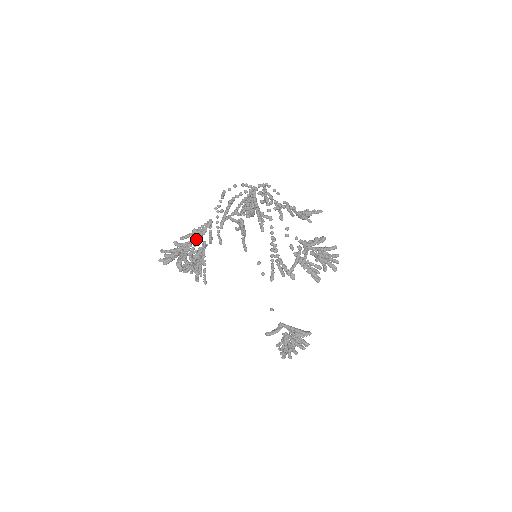
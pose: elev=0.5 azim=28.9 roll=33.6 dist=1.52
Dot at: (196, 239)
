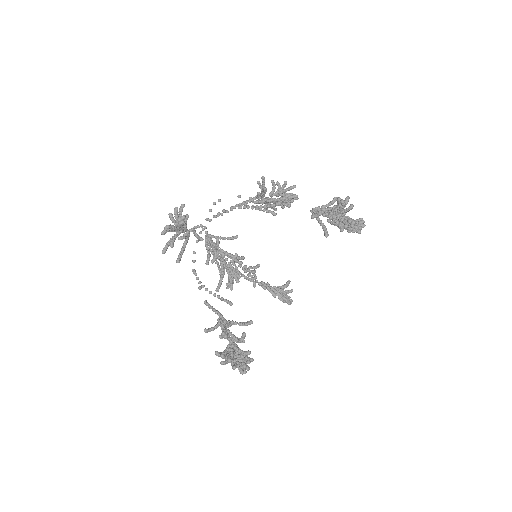
Dot at: occluded
